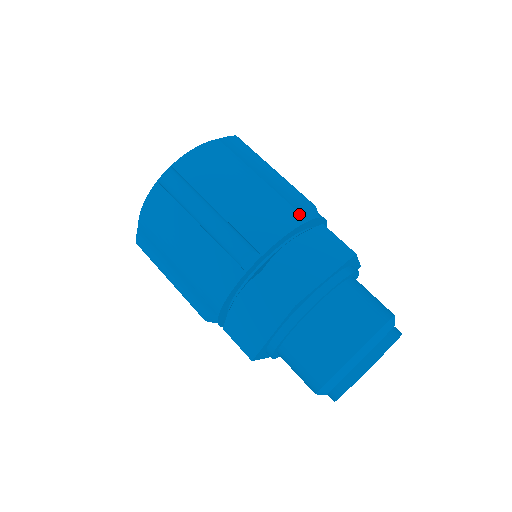
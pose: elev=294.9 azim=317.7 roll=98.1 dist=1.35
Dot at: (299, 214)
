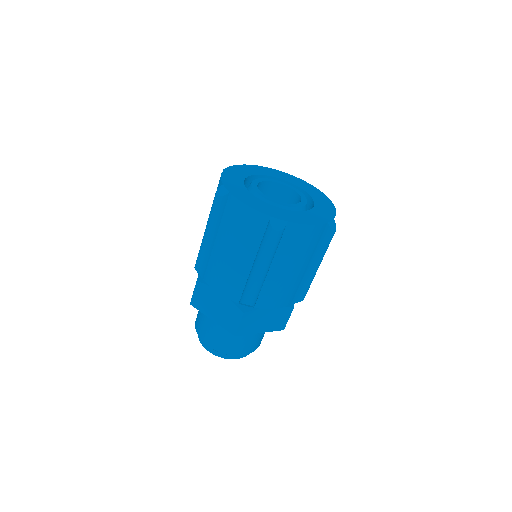
Dot at: (293, 298)
